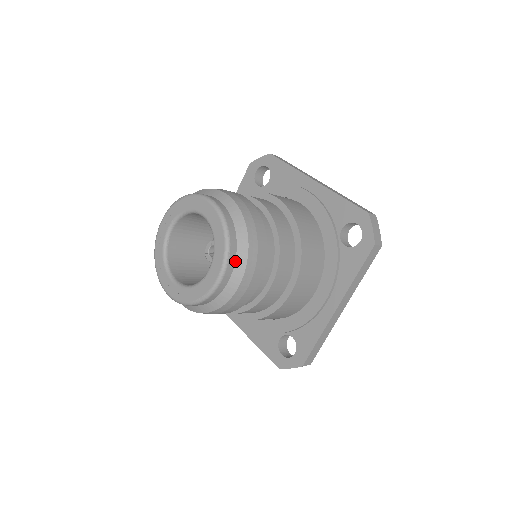
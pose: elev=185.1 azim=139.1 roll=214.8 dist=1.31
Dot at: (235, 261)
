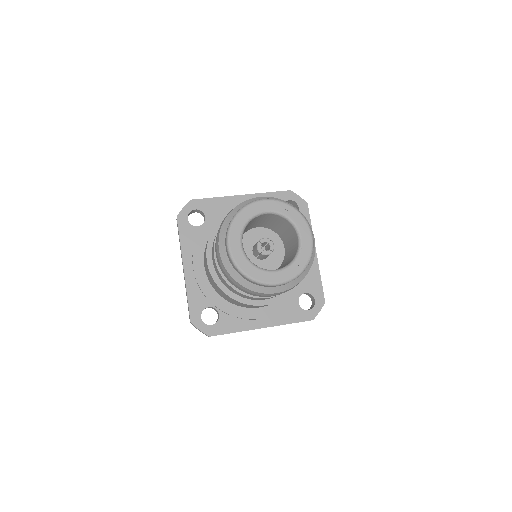
Dot at: occluded
